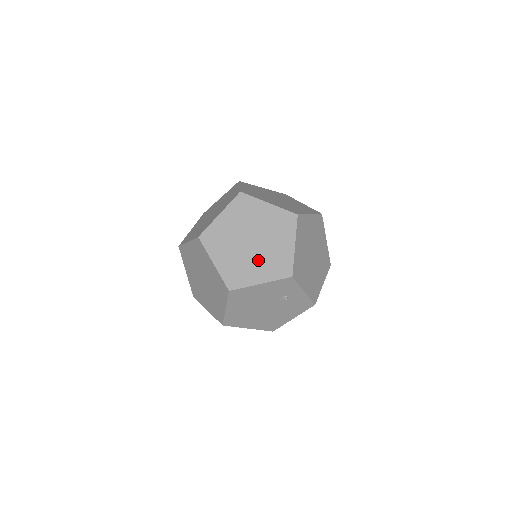
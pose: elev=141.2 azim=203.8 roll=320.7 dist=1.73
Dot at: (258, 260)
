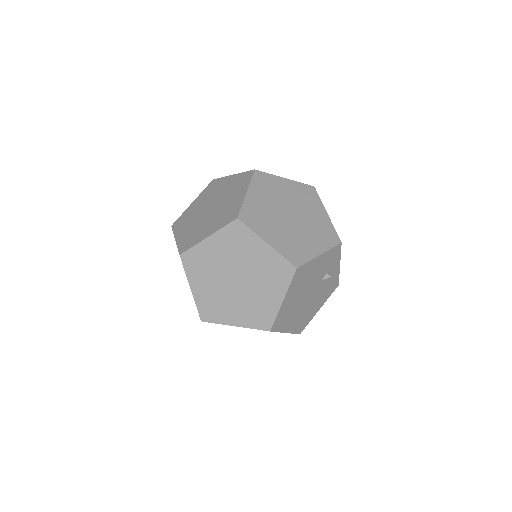
Dot at: (306, 232)
